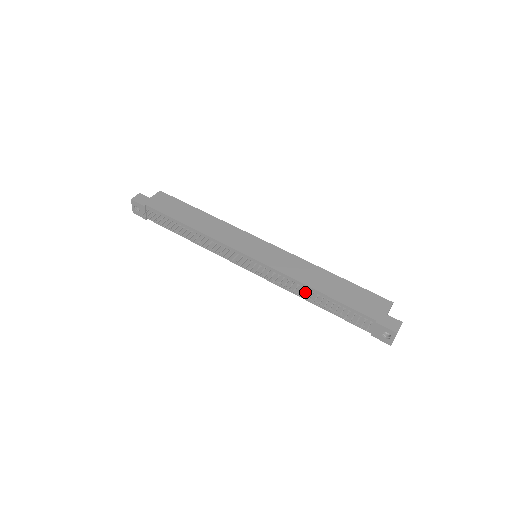
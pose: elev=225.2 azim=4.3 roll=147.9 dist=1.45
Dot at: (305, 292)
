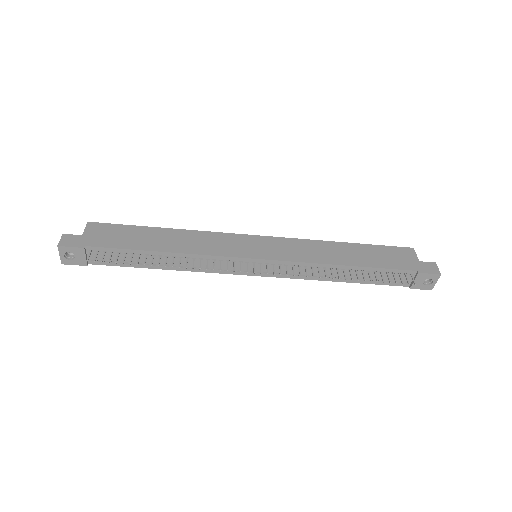
Dot at: occluded
